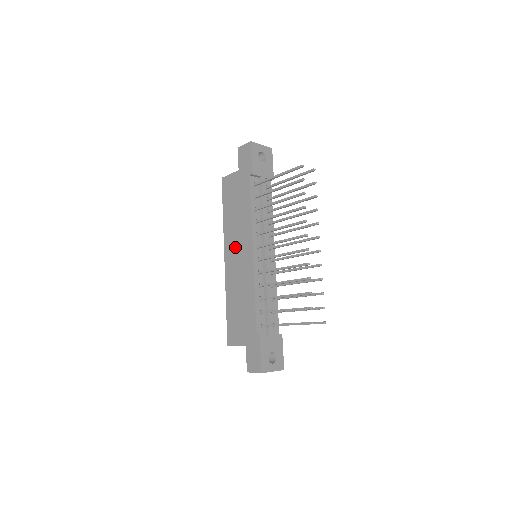
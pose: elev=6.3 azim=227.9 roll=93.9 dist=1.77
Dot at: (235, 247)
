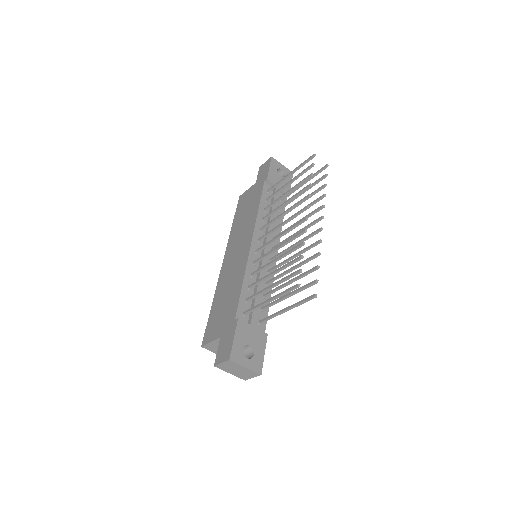
Dot at: (236, 245)
